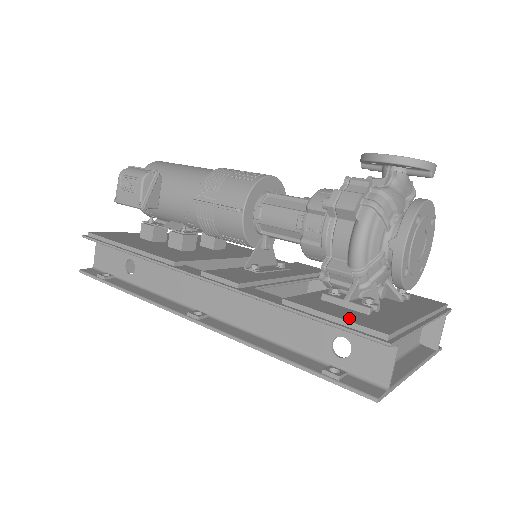
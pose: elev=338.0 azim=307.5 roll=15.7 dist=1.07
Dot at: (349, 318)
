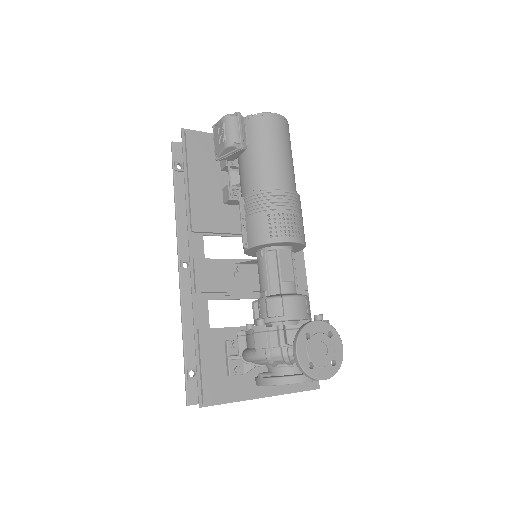
Dot at: (207, 375)
